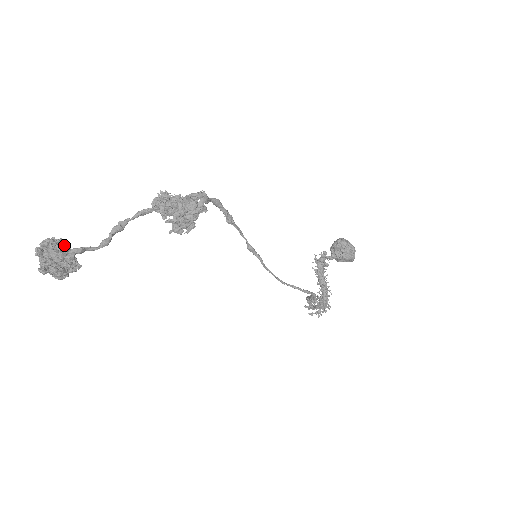
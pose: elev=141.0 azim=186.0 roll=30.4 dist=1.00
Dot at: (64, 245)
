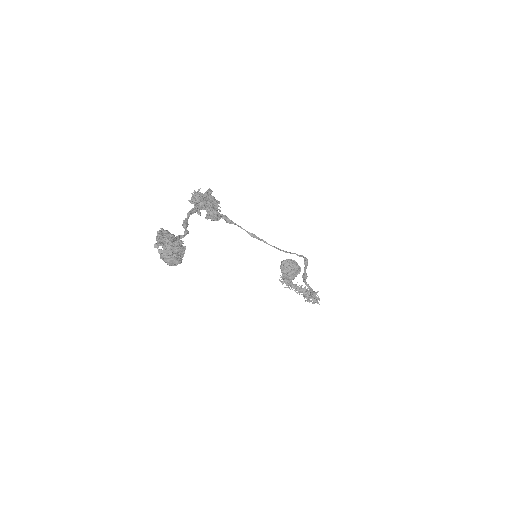
Dot at: (168, 236)
